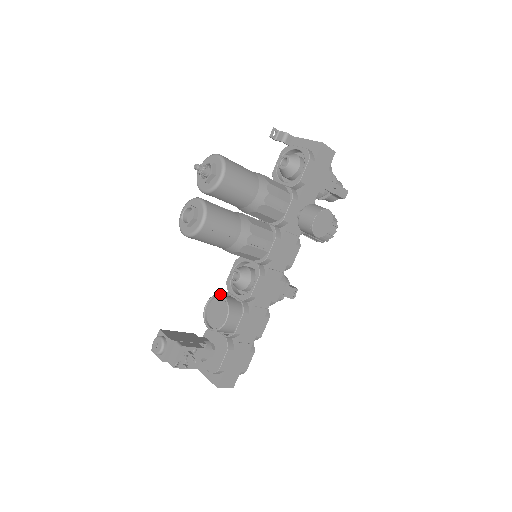
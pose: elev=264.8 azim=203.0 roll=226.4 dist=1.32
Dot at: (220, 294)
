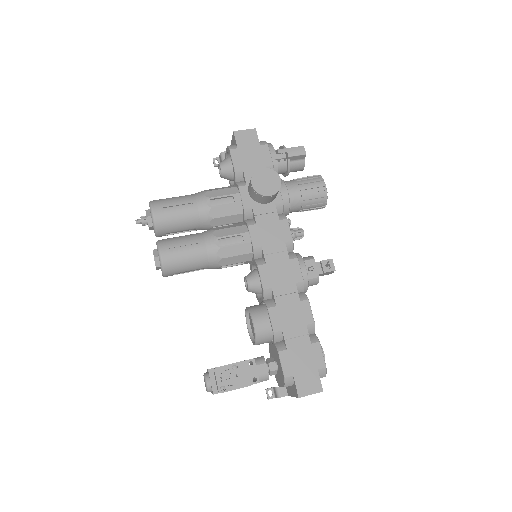
Dot at: occluded
